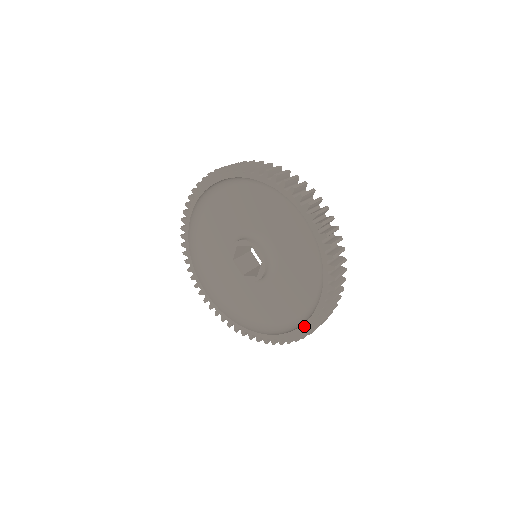
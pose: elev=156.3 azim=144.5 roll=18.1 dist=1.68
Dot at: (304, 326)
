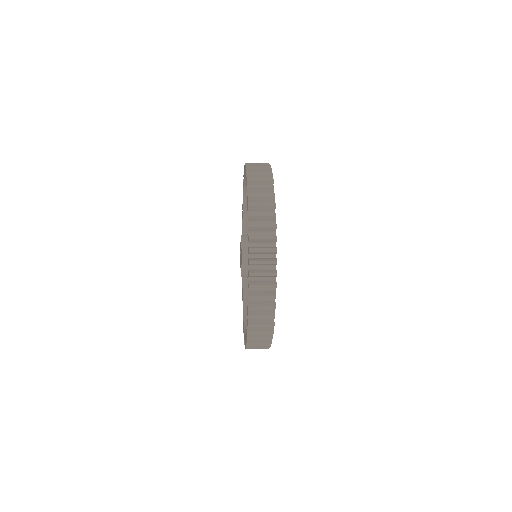
Dot at: occluded
